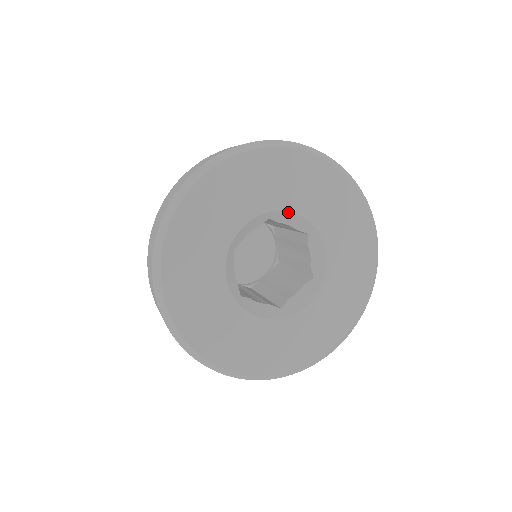
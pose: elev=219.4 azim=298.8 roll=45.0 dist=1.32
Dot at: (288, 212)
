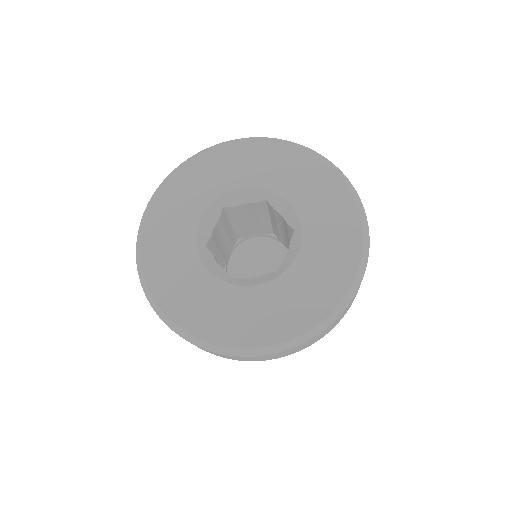
Dot at: (233, 191)
